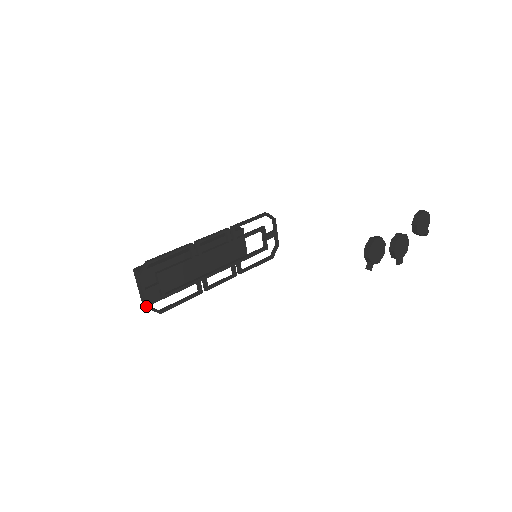
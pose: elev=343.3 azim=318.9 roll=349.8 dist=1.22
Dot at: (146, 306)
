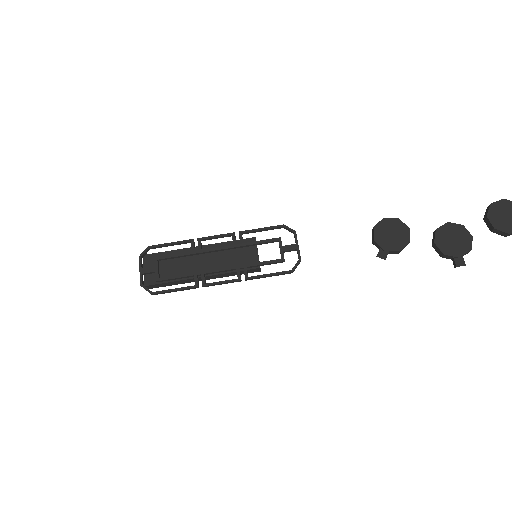
Dot at: (140, 284)
